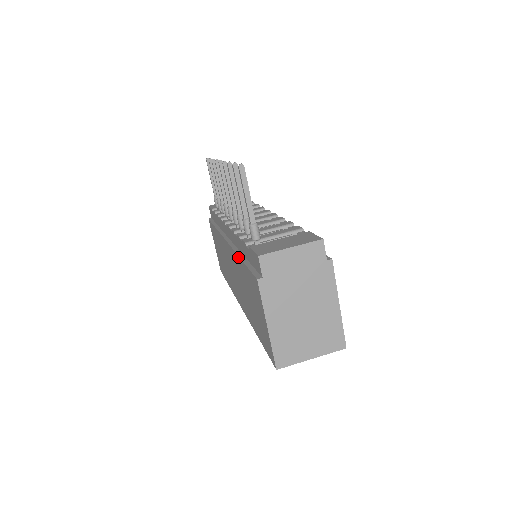
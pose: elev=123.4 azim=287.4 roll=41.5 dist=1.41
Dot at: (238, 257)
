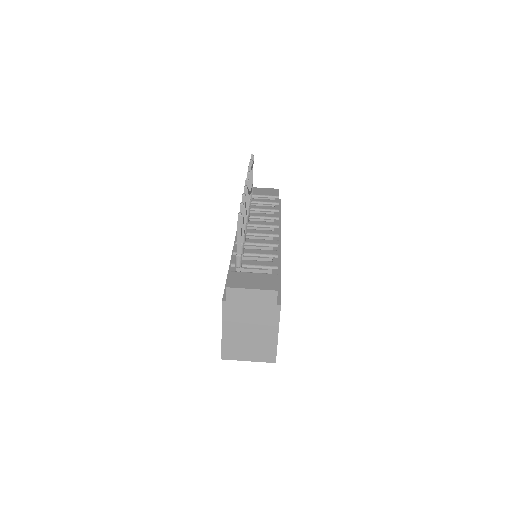
Dot at: (229, 265)
